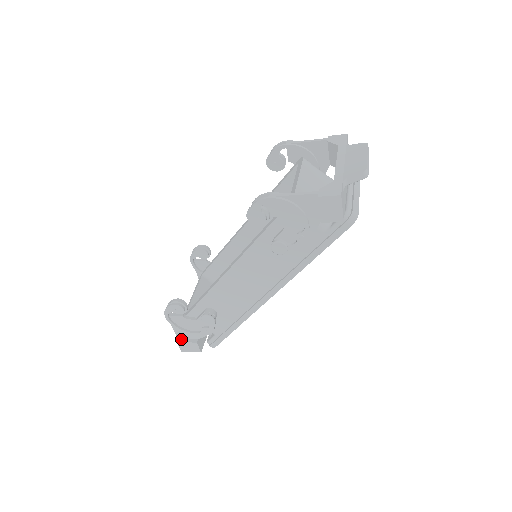
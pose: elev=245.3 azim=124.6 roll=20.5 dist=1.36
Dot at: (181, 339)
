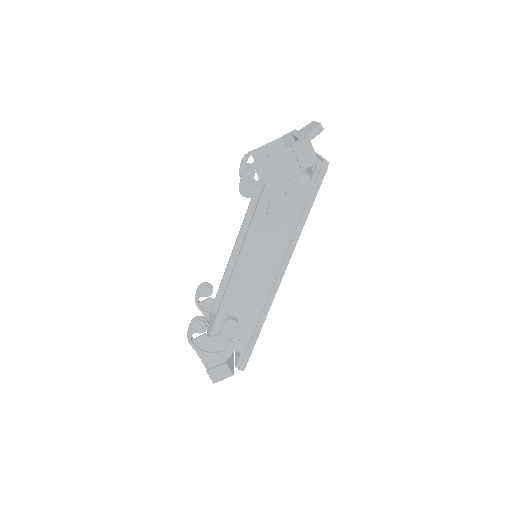
Dot at: (210, 368)
